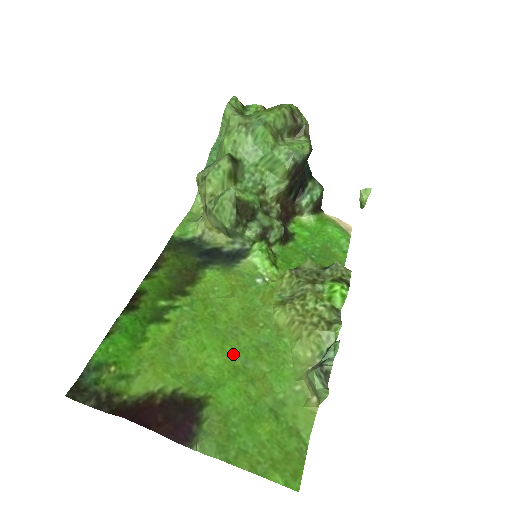
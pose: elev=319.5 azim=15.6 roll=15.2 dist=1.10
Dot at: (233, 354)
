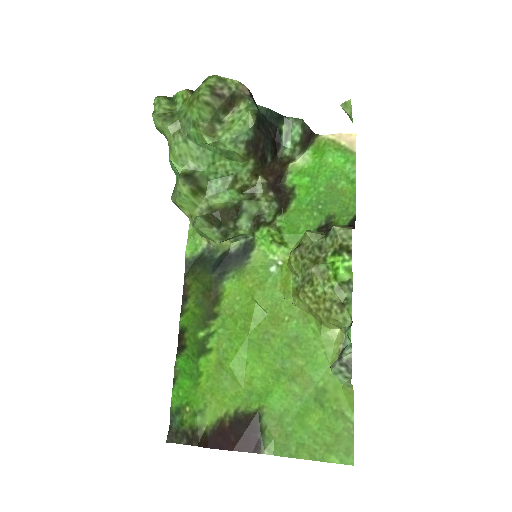
Dot at: (271, 359)
